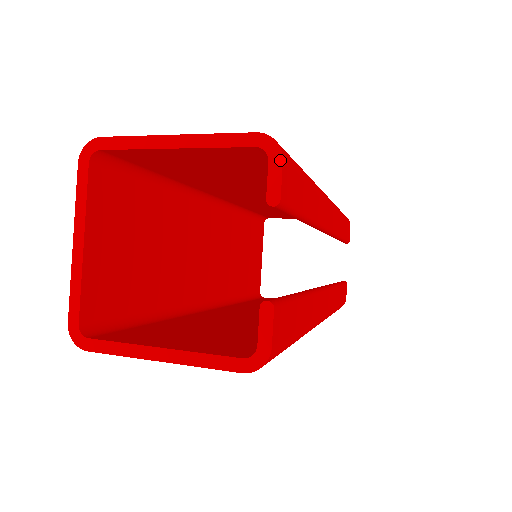
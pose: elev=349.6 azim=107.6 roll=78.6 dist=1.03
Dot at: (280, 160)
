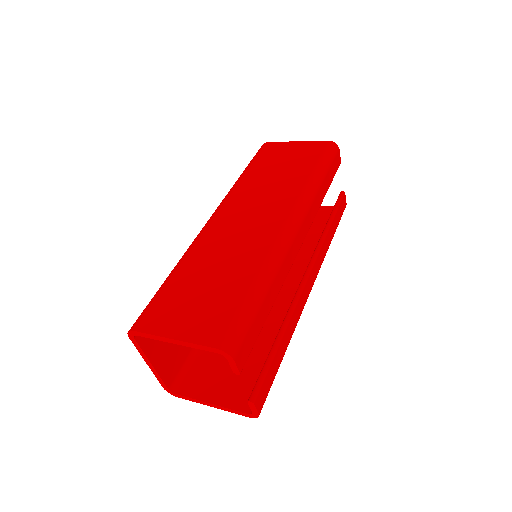
Dot at: (233, 361)
